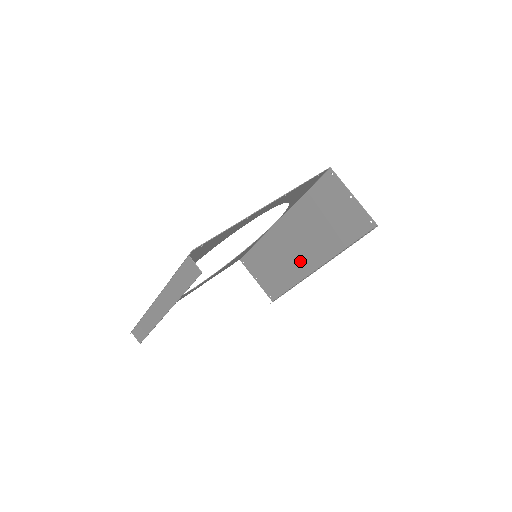
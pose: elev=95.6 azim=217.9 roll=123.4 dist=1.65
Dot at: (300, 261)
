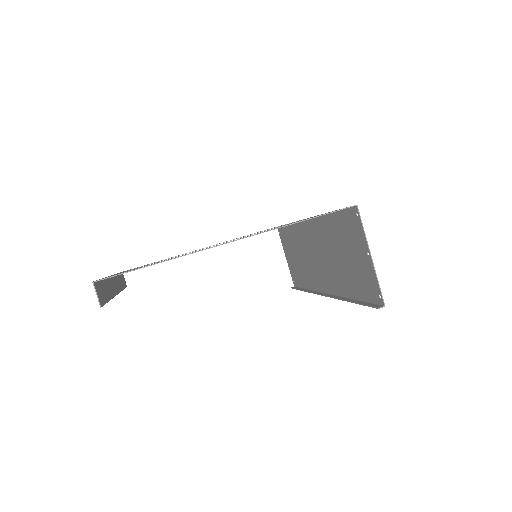
Dot at: (317, 273)
